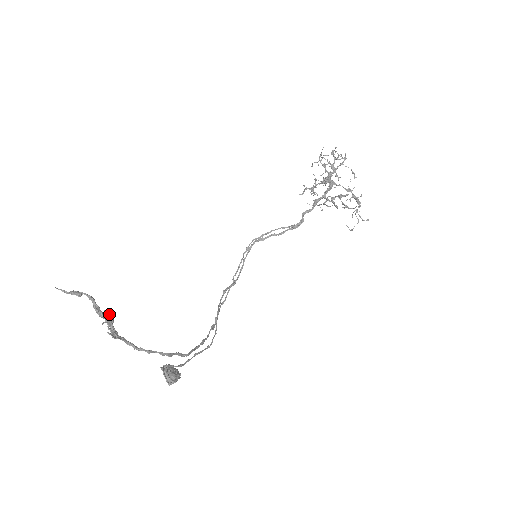
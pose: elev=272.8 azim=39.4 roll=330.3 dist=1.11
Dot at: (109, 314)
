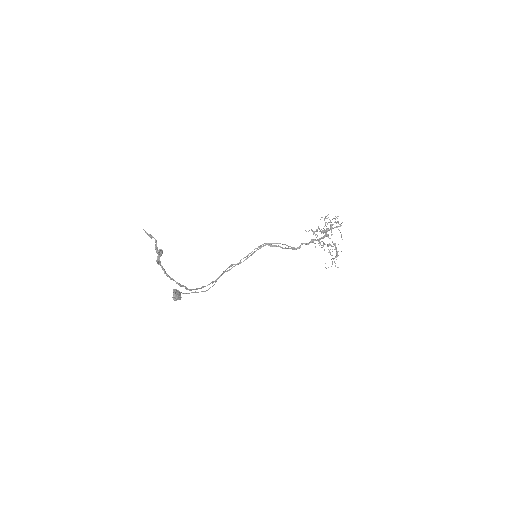
Dot at: (161, 252)
